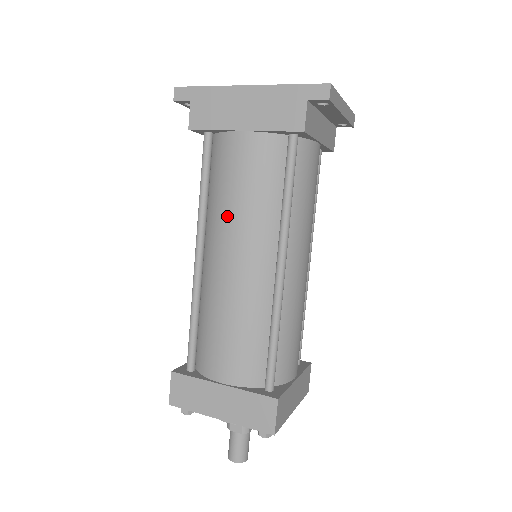
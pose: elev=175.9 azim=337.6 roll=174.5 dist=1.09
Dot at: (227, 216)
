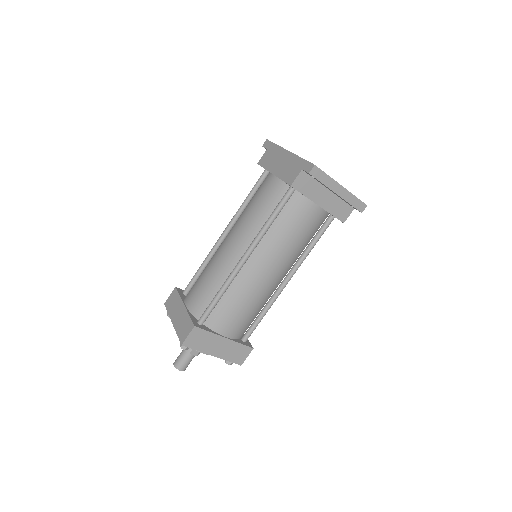
Dot at: (242, 217)
